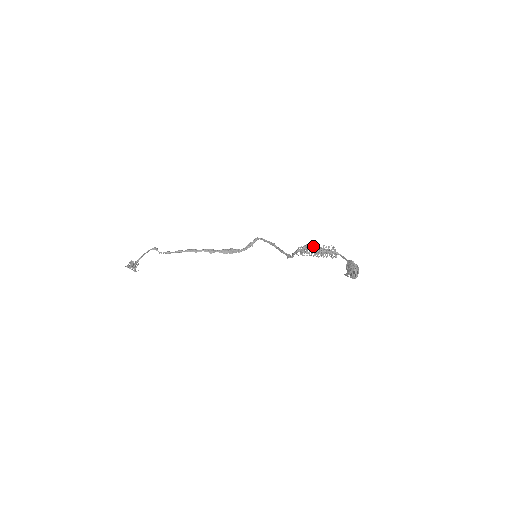
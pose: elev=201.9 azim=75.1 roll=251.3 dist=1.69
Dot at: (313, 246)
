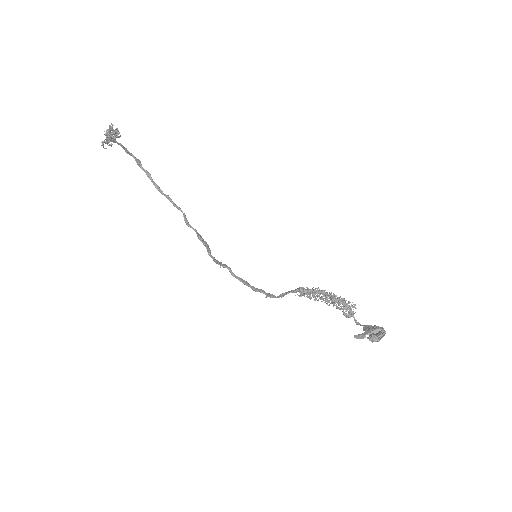
Dot at: occluded
